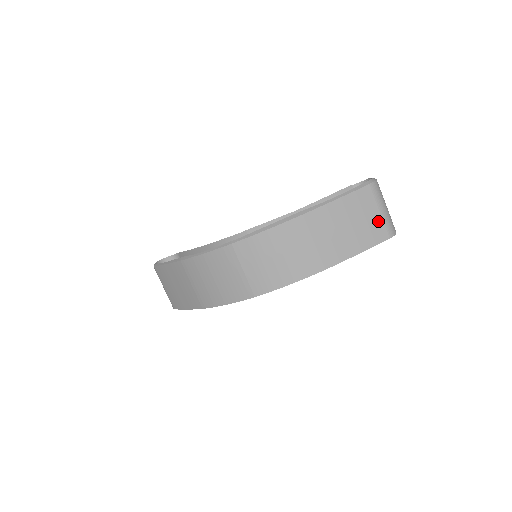
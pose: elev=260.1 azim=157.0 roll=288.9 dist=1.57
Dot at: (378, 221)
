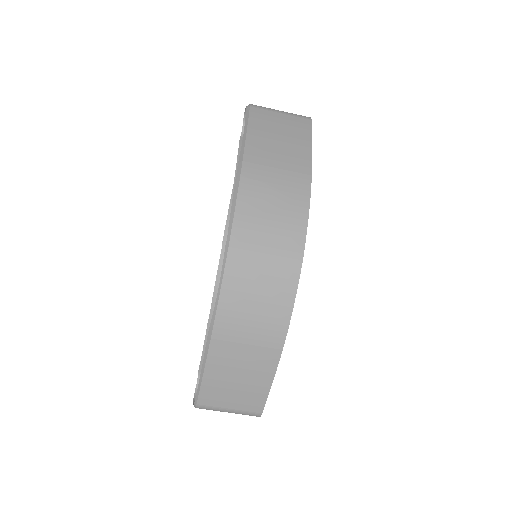
Dot at: (289, 118)
